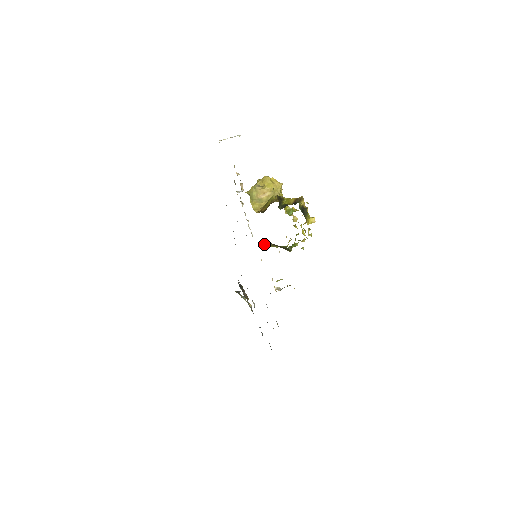
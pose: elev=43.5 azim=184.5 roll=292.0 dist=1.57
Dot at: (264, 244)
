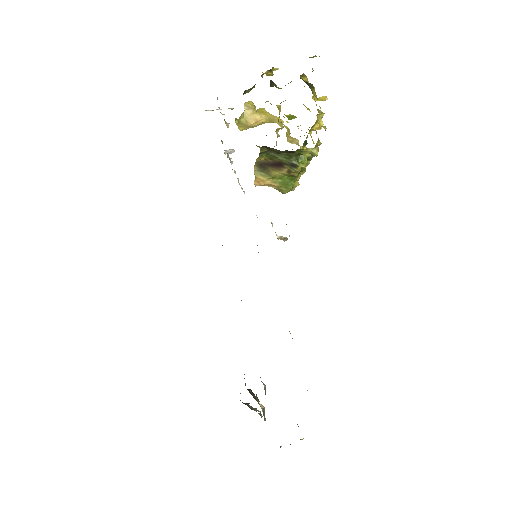
Dot at: (257, 174)
